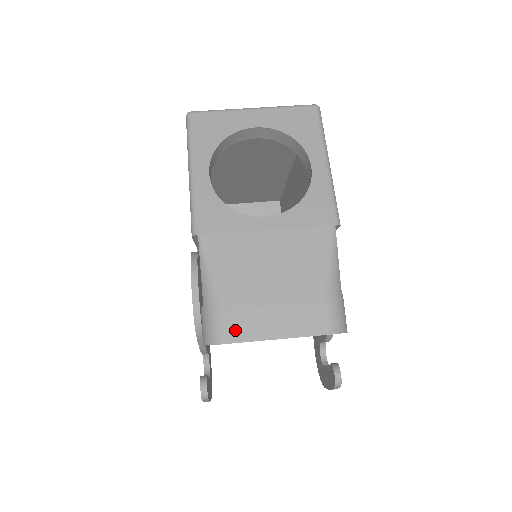
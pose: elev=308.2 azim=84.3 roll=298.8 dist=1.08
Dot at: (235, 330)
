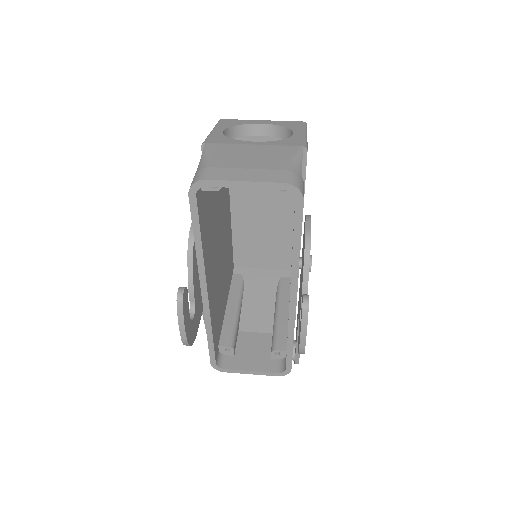
Dot at: (214, 175)
